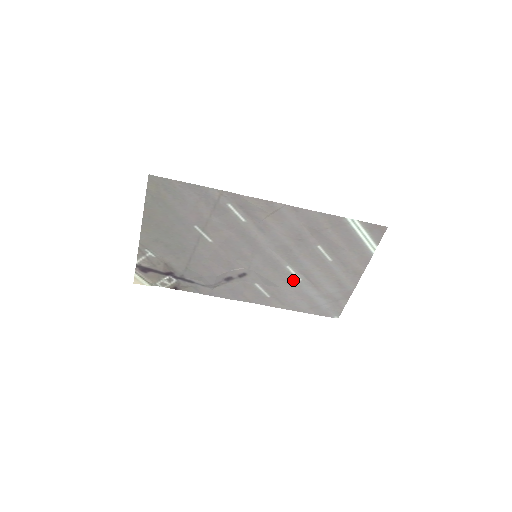
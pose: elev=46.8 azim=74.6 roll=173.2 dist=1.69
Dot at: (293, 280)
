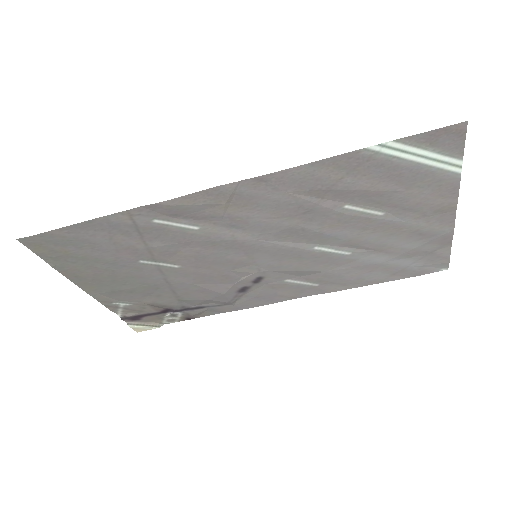
Dot at: (338, 258)
